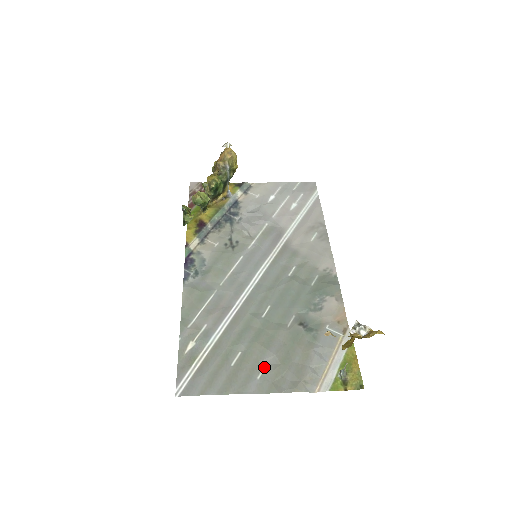
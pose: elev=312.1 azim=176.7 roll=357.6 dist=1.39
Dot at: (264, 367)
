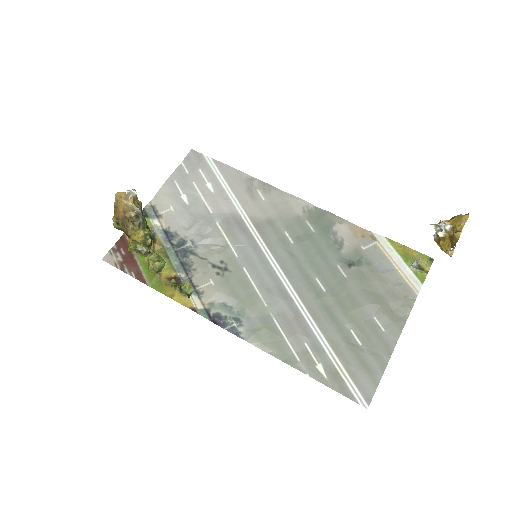
Dot at: (376, 320)
